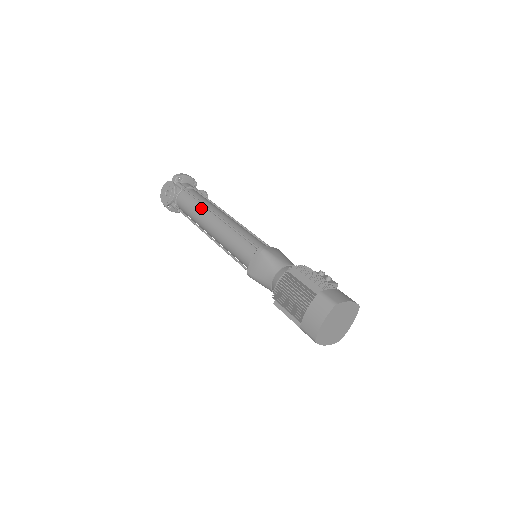
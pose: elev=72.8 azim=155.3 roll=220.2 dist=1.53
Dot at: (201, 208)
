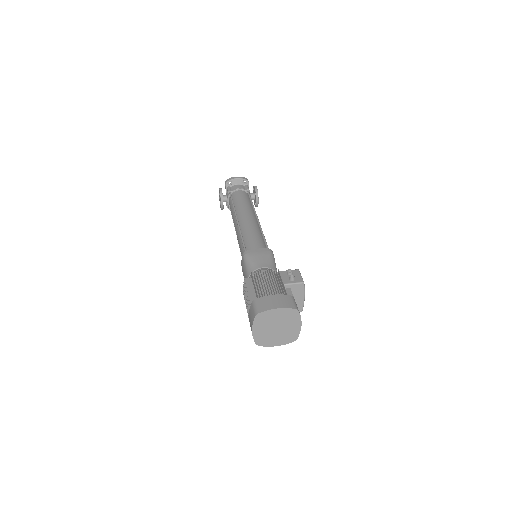
Dot at: occluded
